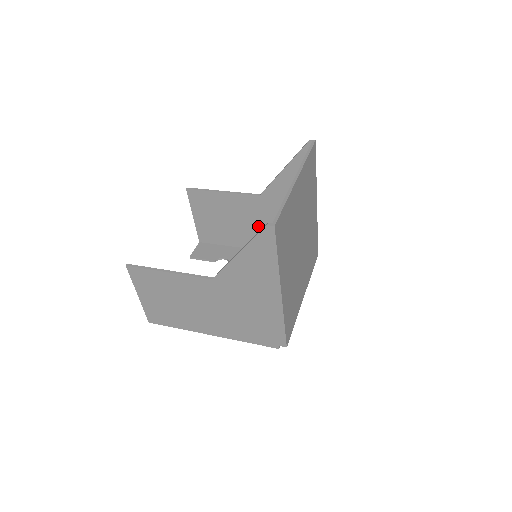
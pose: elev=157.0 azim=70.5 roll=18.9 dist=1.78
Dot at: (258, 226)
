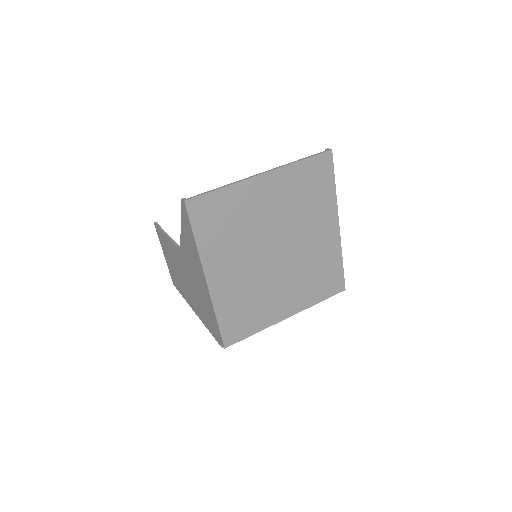
Dot at: occluded
